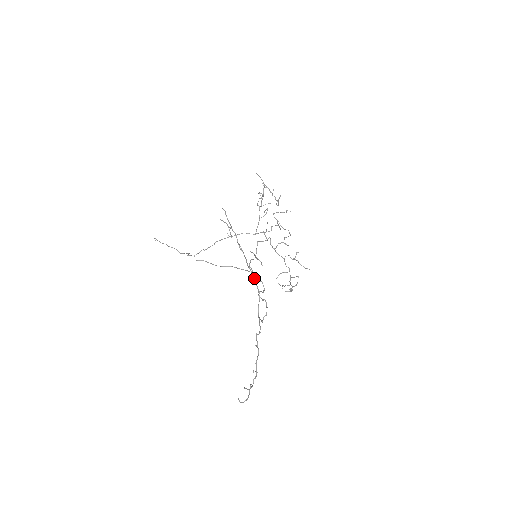
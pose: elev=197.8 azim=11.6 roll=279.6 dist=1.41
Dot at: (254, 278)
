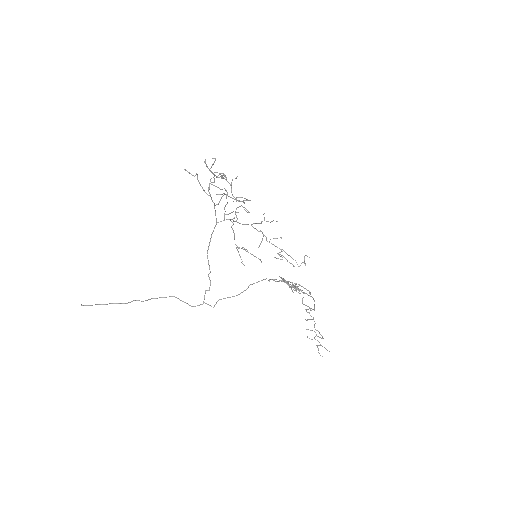
Dot at: (301, 291)
